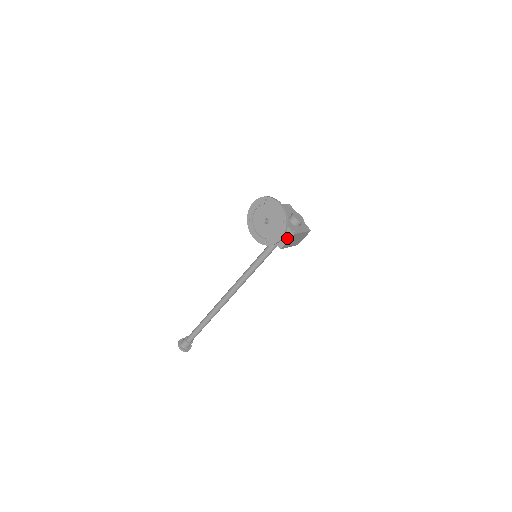
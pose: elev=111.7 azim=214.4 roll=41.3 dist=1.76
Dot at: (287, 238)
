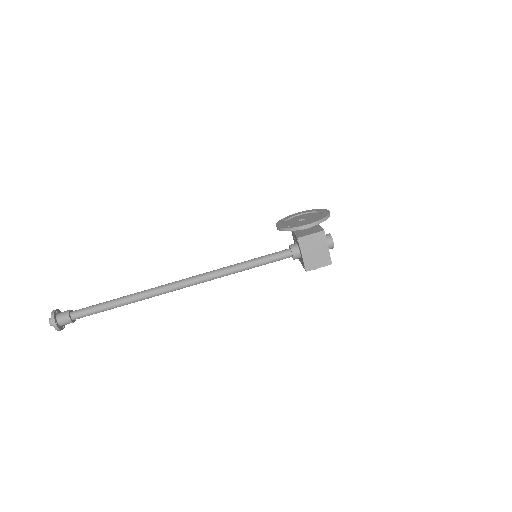
Dot at: (313, 232)
